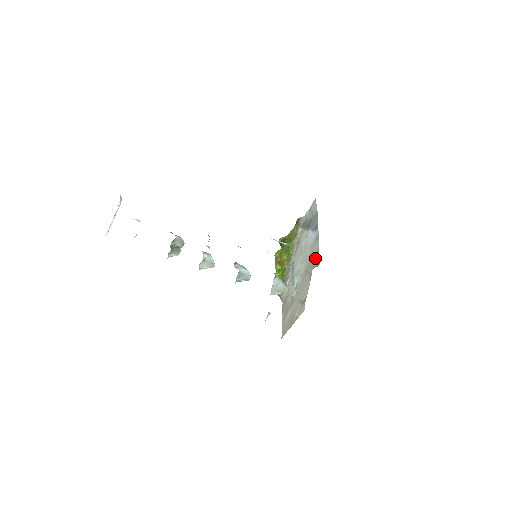
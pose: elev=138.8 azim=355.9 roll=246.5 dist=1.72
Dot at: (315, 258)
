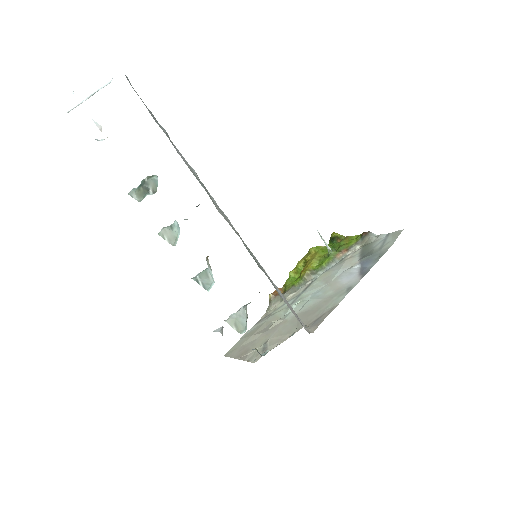
Dot at: (321, 314)
